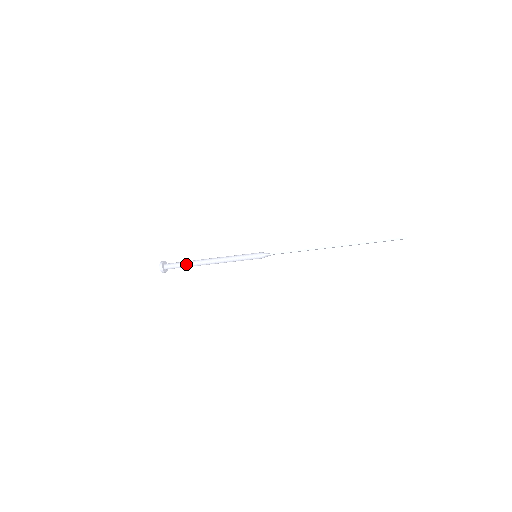
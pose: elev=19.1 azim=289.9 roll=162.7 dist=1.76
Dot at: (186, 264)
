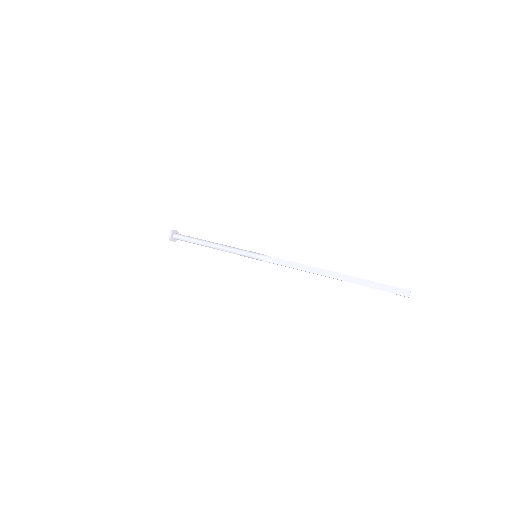
Dot at: occluded
